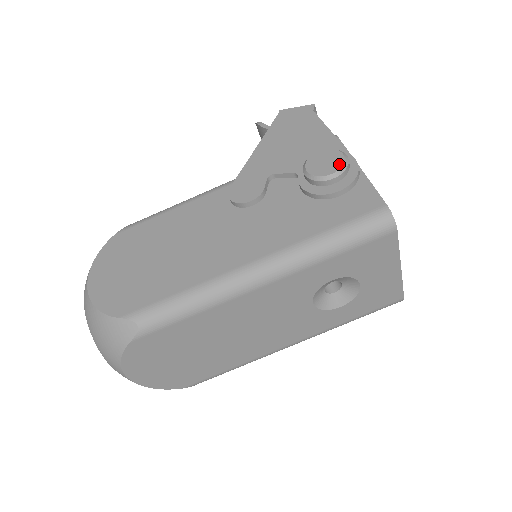
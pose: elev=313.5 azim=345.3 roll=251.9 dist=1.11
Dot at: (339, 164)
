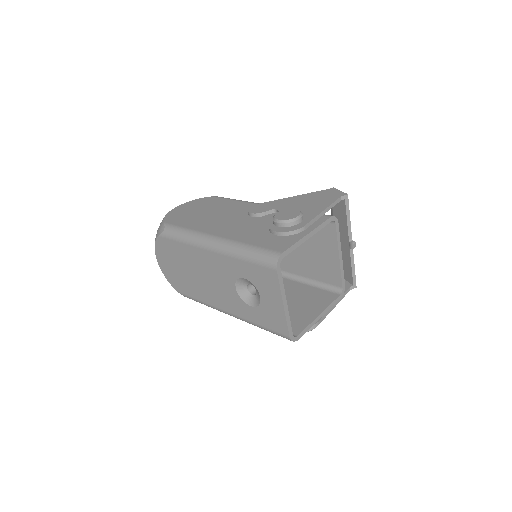
Dot at: (288, 218)
